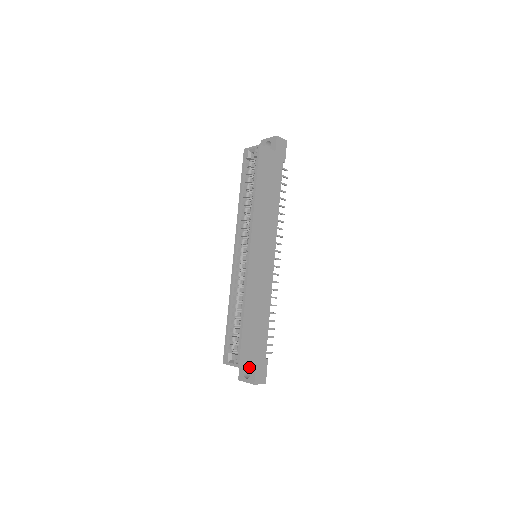
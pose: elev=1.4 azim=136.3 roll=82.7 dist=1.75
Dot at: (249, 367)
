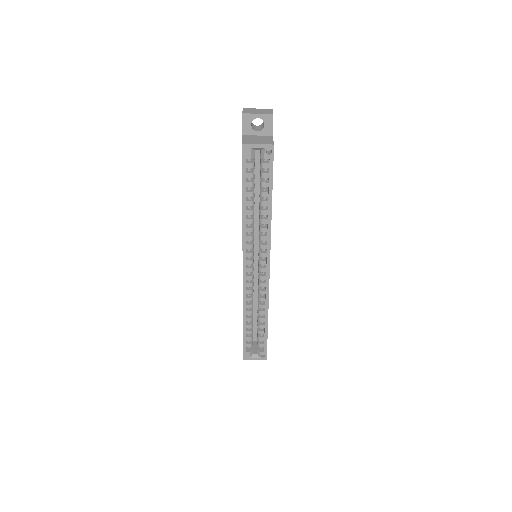
Dot at: occluded
